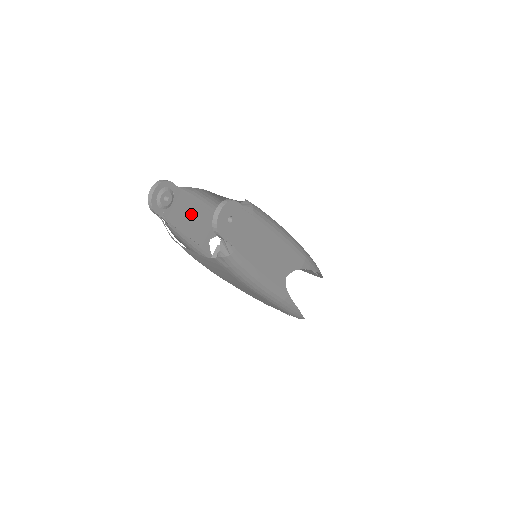
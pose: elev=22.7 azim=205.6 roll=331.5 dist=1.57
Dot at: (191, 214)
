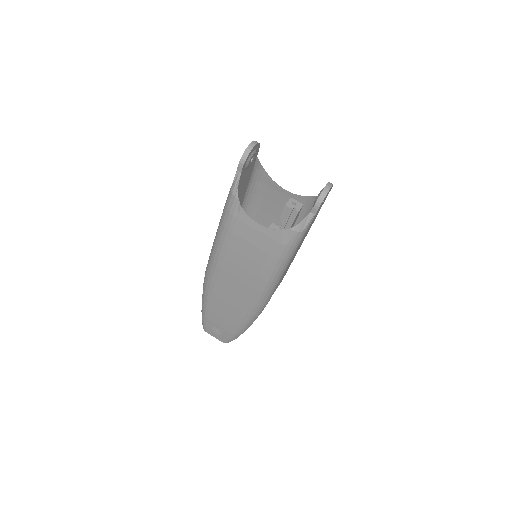
Dot at: (242, 188)
